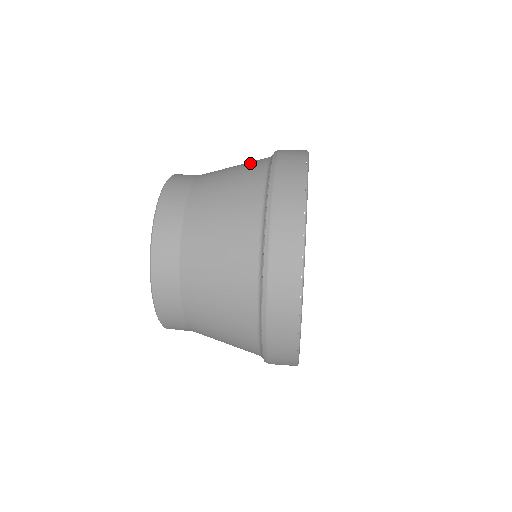
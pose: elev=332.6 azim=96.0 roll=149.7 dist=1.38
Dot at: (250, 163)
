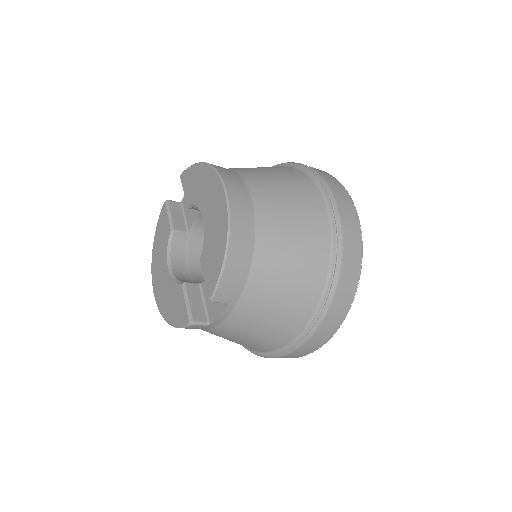
Dot at: occluded
